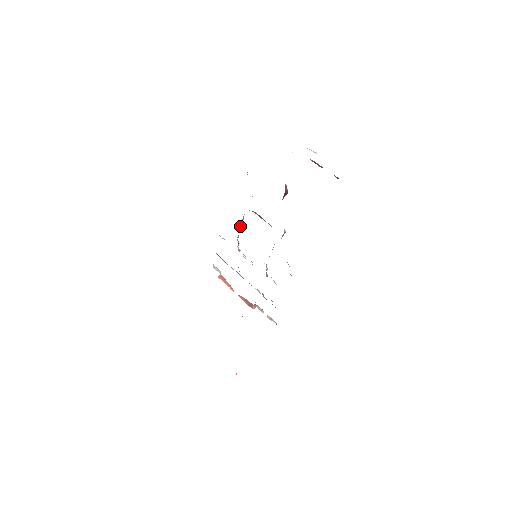
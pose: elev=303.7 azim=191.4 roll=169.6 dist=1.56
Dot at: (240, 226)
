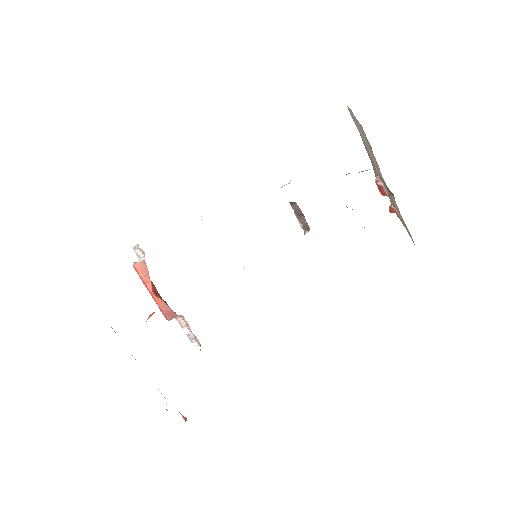
Dot at: occluded
